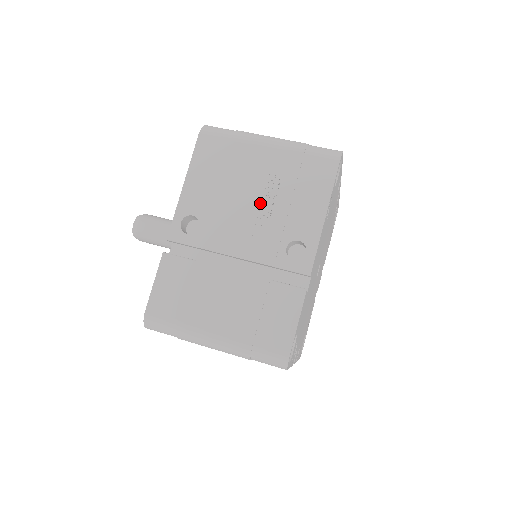
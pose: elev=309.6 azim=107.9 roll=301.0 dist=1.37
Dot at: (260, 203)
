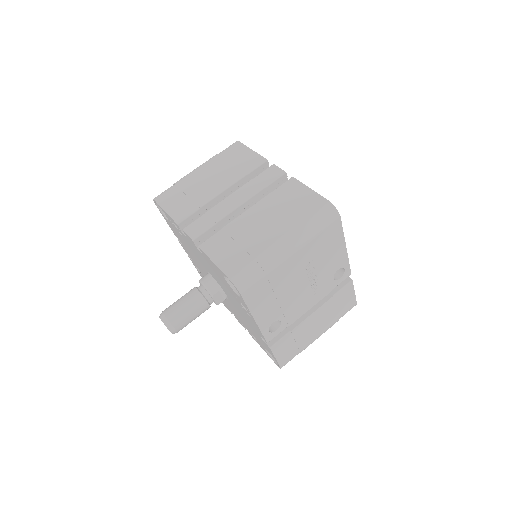
Dot at: (308, 280)
